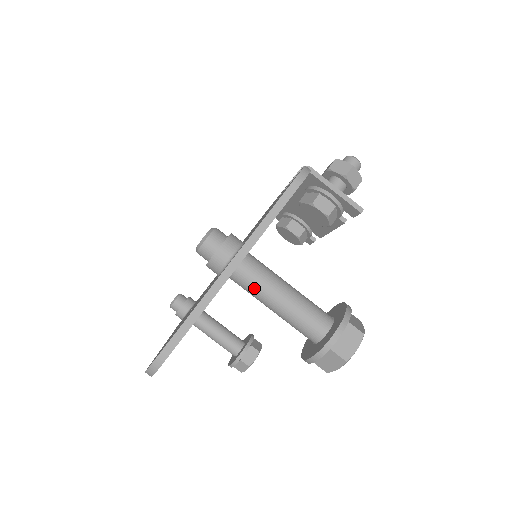
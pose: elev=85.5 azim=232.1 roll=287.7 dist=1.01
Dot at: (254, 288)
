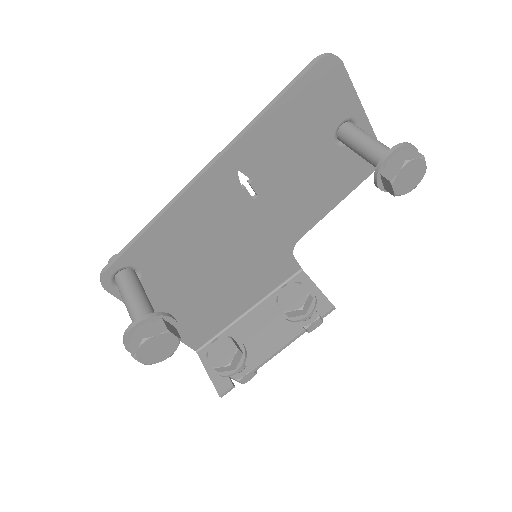
Dot at: (361, 130)
